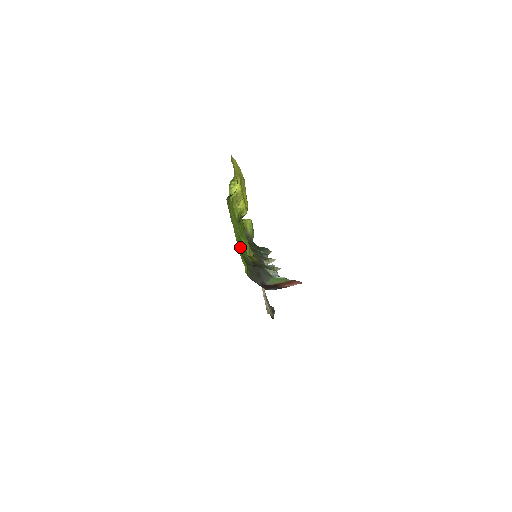
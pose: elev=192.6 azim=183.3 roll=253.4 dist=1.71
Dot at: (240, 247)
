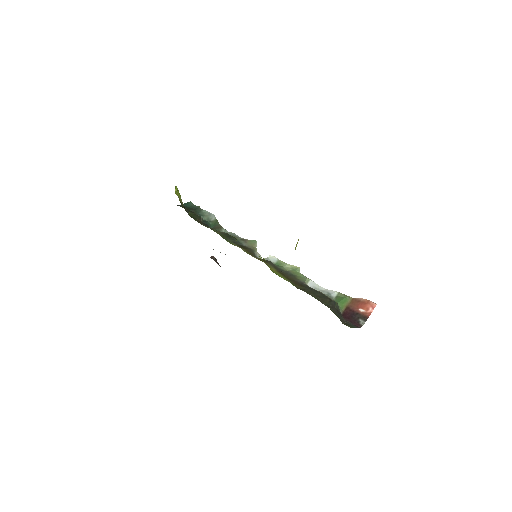
Dot at: occluded
